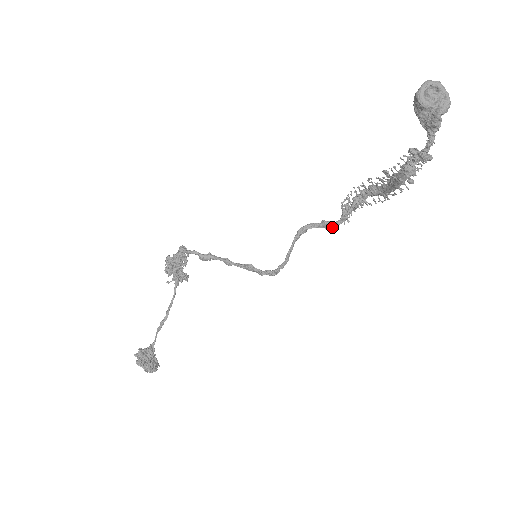
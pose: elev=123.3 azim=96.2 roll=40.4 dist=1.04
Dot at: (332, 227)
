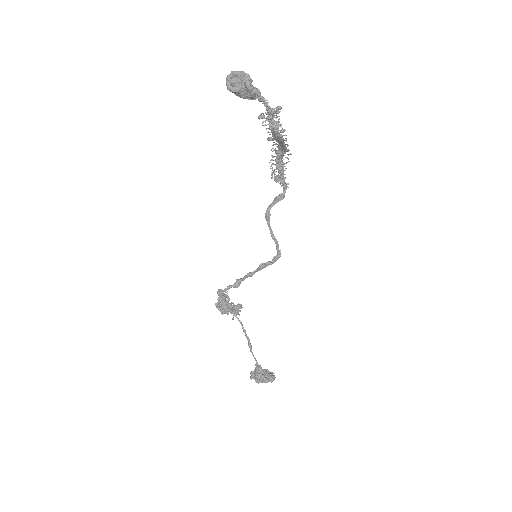
Dot at: (283, 196)
